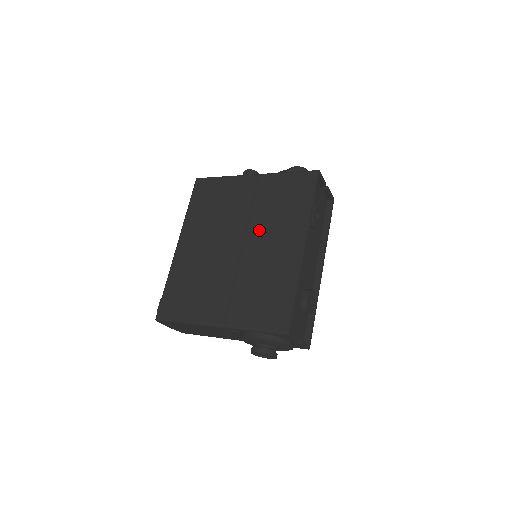
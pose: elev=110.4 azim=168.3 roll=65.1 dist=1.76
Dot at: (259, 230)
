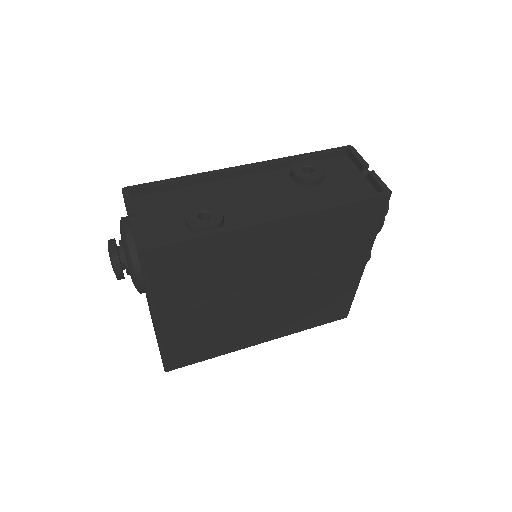
Dot at: occluded
